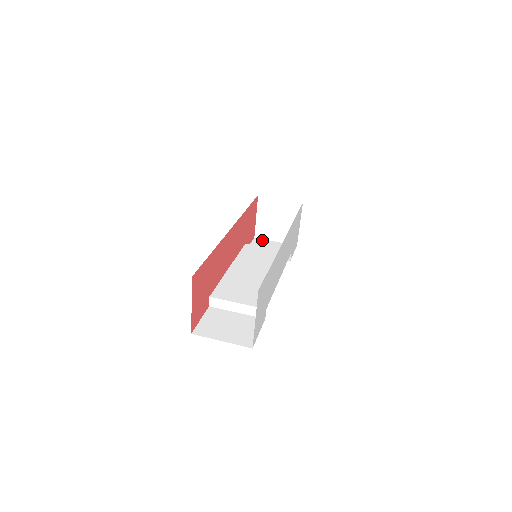
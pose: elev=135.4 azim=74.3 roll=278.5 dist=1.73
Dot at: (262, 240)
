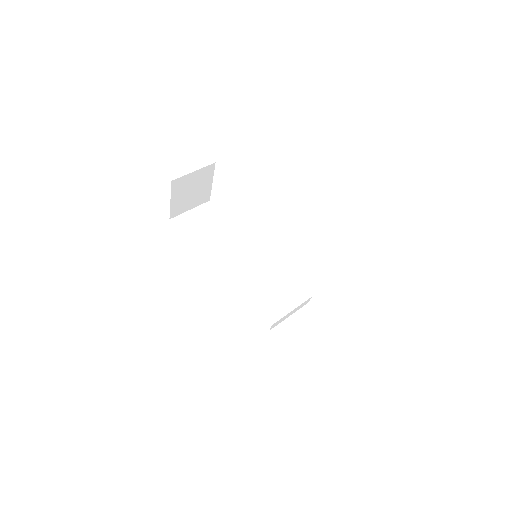
Dot at: (180, 217)
